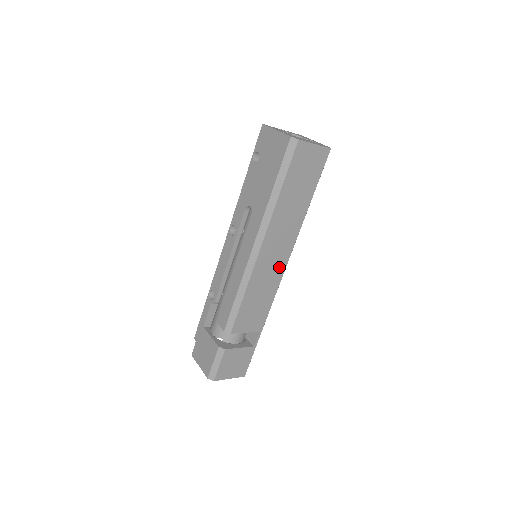
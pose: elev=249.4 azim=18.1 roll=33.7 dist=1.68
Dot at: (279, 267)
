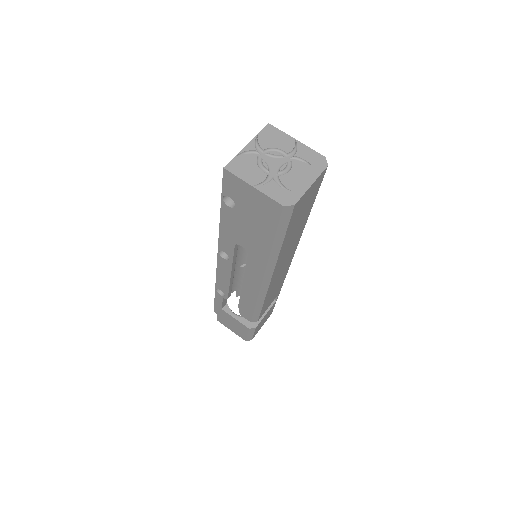
Dot at: (288, 263)
